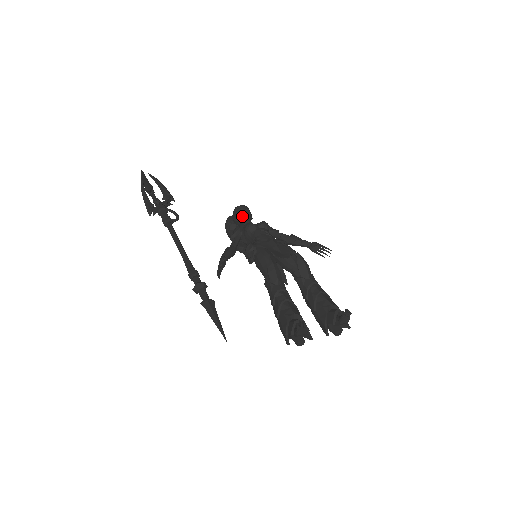
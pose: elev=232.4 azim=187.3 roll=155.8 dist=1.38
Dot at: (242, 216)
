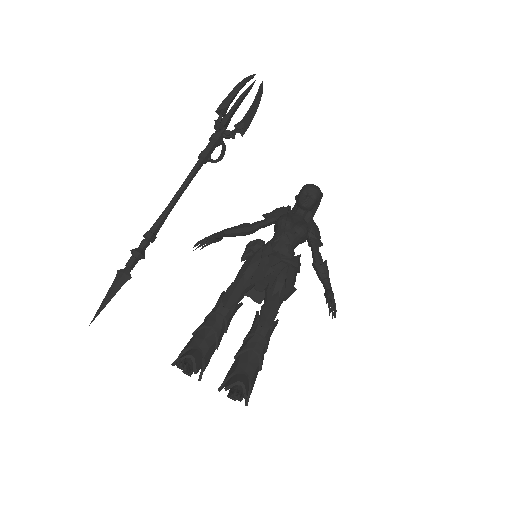
Dot at: (299, 200)
